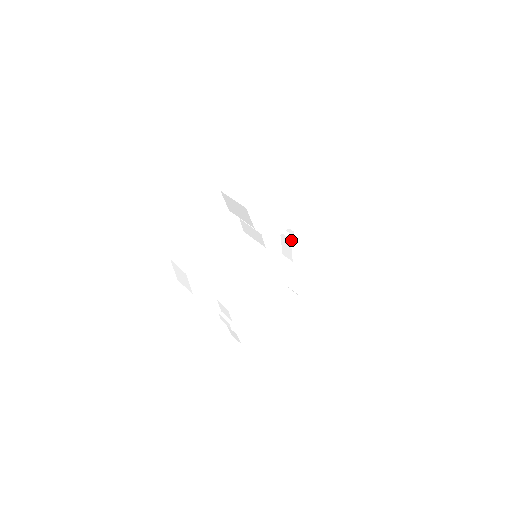
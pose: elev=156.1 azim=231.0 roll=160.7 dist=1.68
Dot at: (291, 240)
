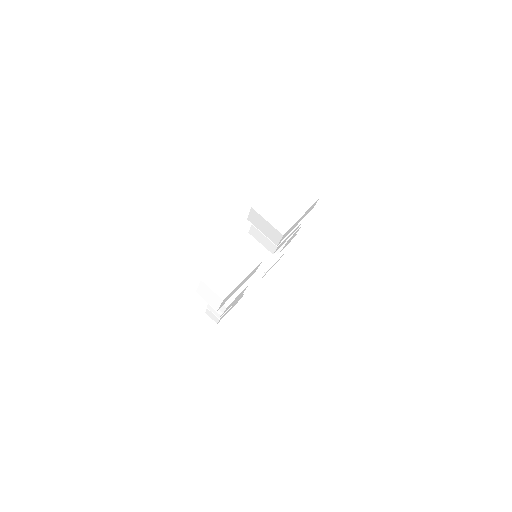
Dot at: occluded
